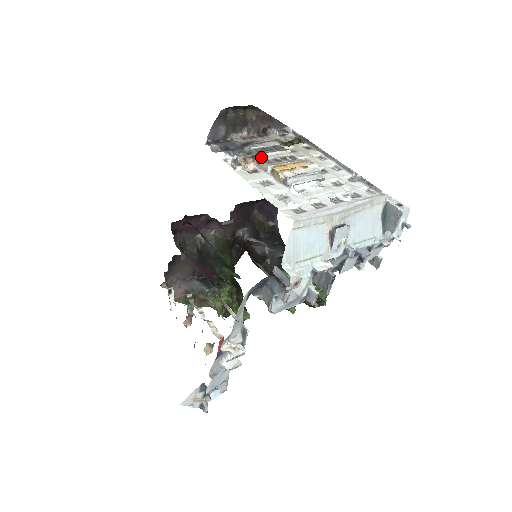
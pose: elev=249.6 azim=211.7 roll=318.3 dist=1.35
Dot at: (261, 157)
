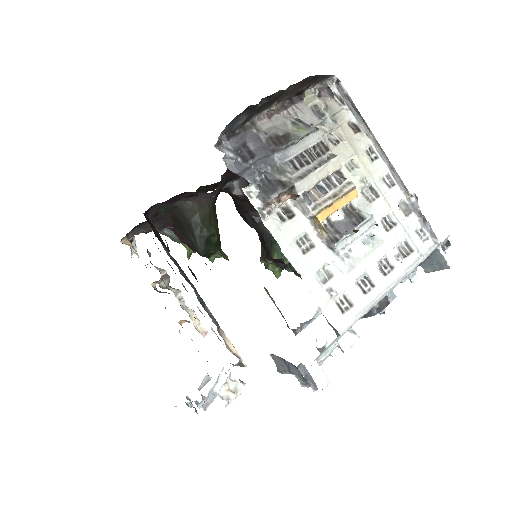
Dot at: (300, 188)
